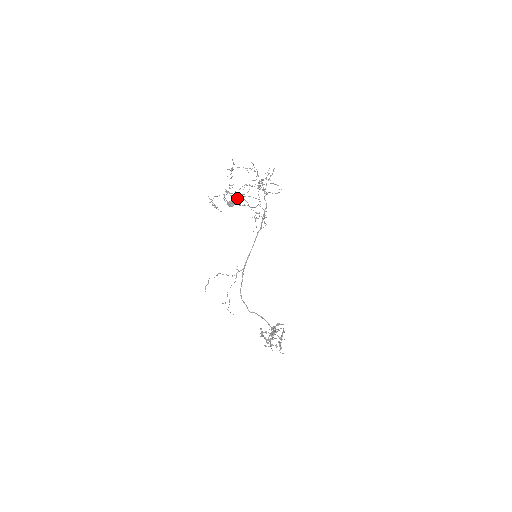
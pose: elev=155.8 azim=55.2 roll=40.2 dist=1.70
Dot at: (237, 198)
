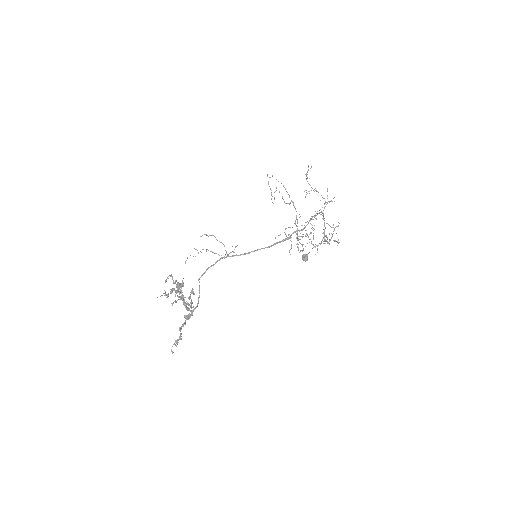
Dot at: occluded
